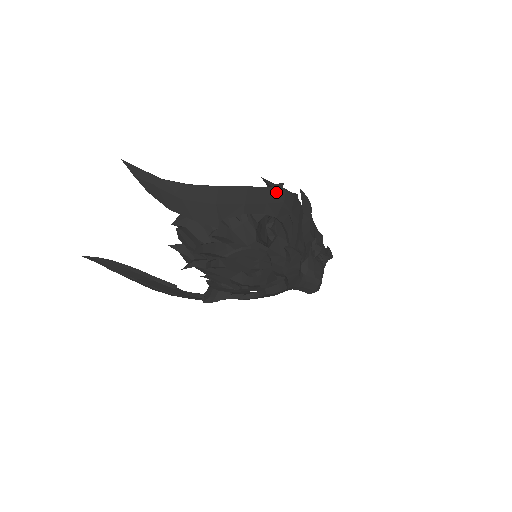
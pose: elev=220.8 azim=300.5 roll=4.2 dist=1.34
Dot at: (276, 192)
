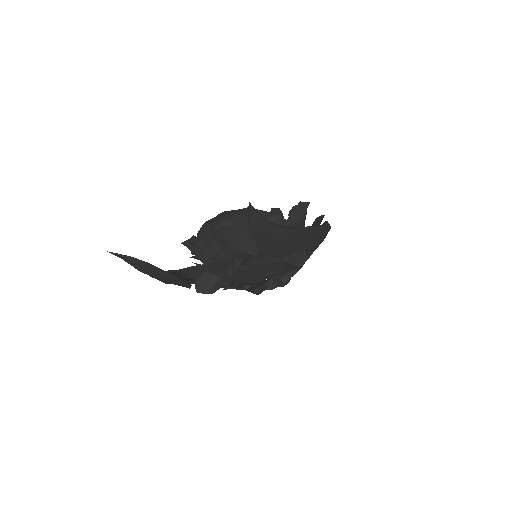
Dot at: (327, 231)
